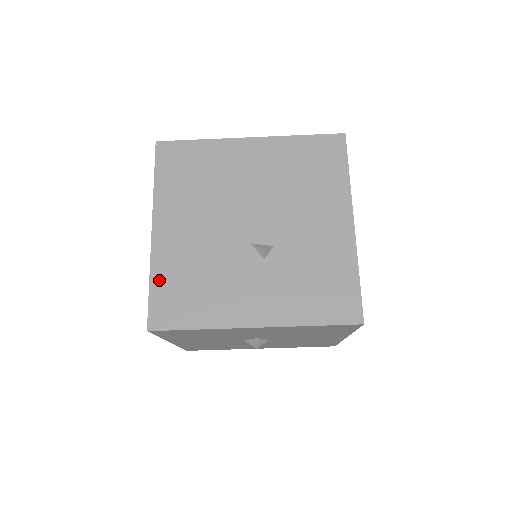
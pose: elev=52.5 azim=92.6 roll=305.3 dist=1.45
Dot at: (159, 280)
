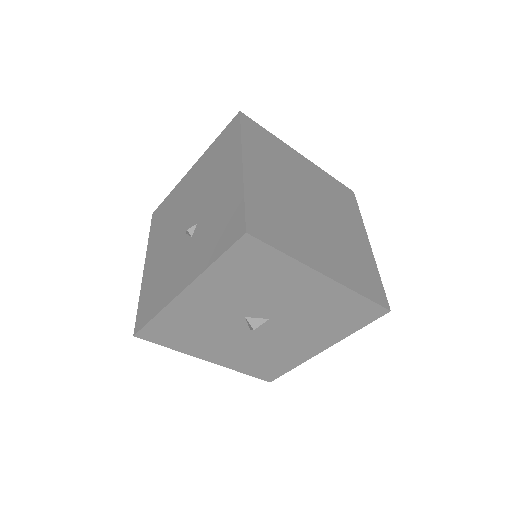
Dot at: (143, 297)
